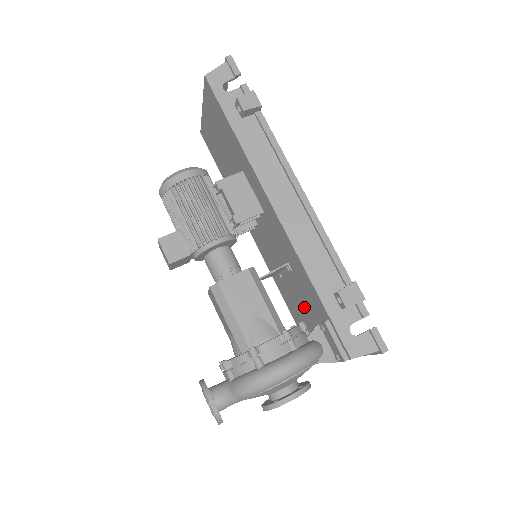
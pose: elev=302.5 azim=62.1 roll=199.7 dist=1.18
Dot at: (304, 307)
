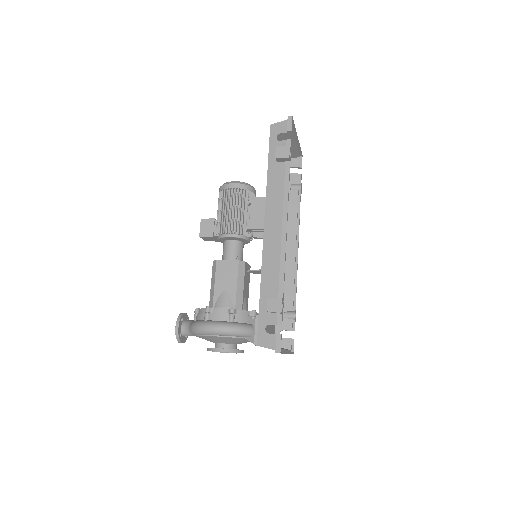
Dot at: occluded
